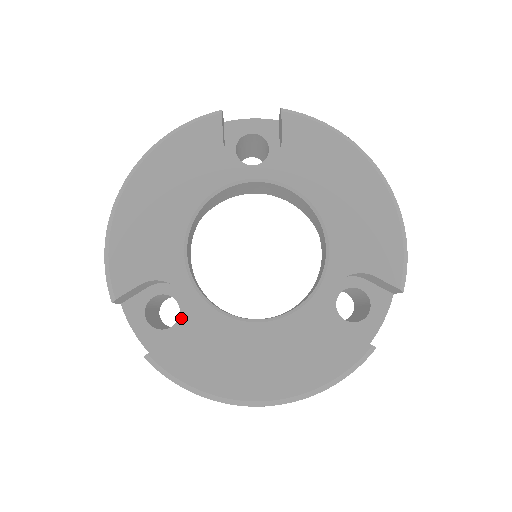
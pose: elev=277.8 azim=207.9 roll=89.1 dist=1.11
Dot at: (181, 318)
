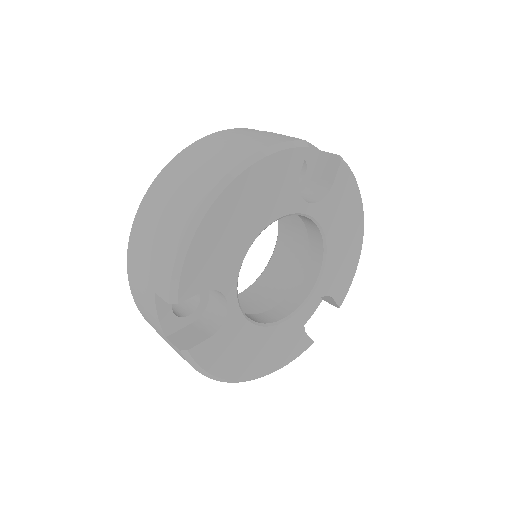
Dot at: (199, 308)
